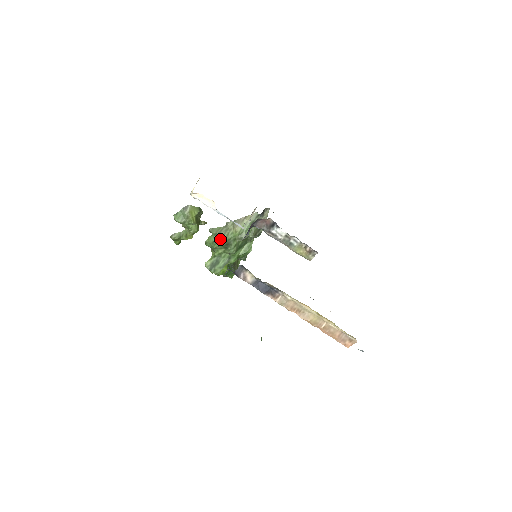
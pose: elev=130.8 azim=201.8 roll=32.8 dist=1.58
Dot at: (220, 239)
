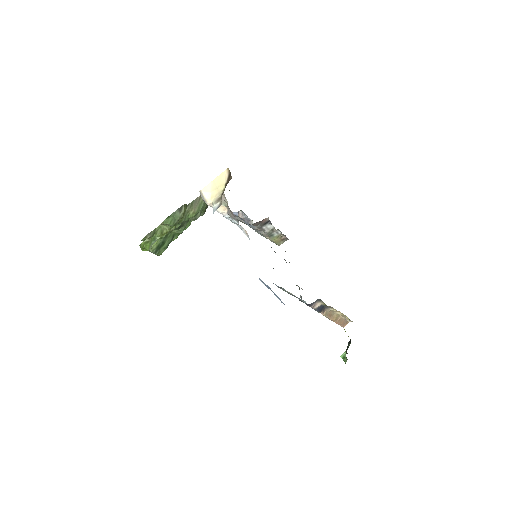
Dot at: occluded
